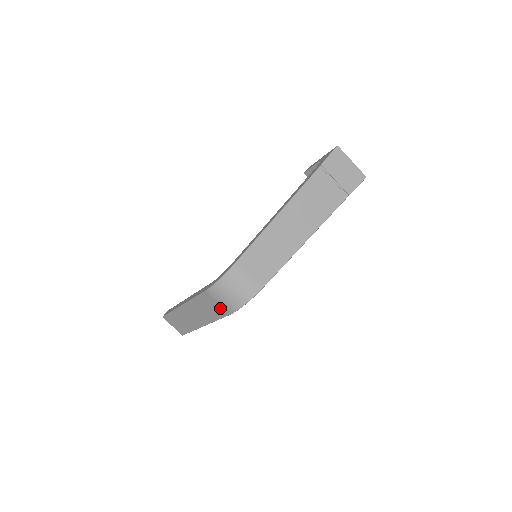
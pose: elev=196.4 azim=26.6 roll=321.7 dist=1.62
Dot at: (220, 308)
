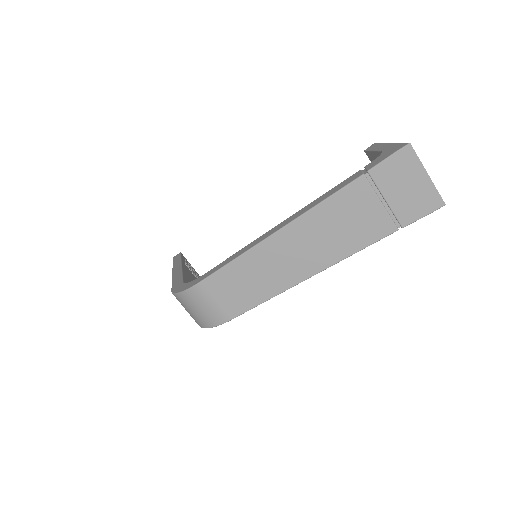
Dot at: occluded
